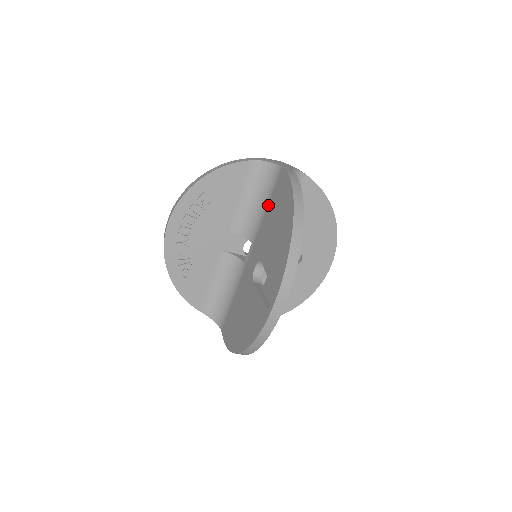
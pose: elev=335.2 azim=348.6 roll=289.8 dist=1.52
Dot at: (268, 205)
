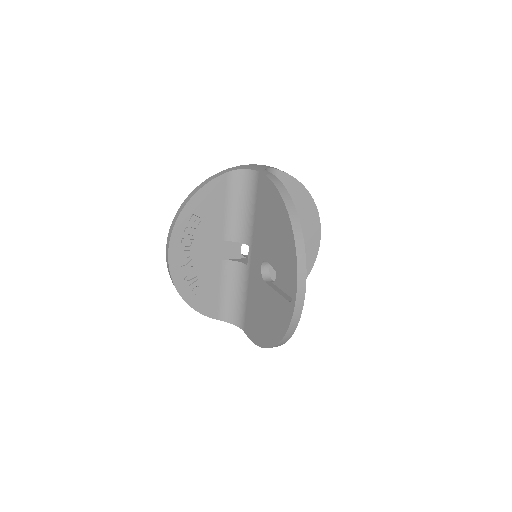
Dot at: (255, 208)
